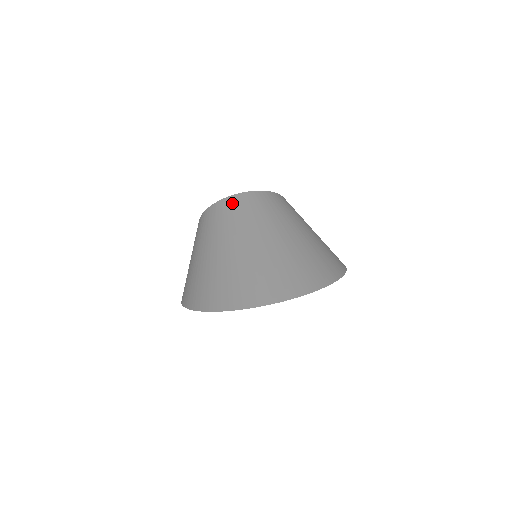
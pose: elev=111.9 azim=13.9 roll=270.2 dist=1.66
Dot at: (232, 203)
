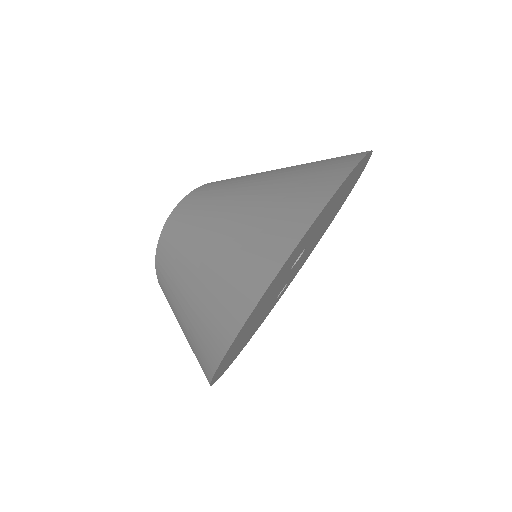
Dot at: (174, 219)
